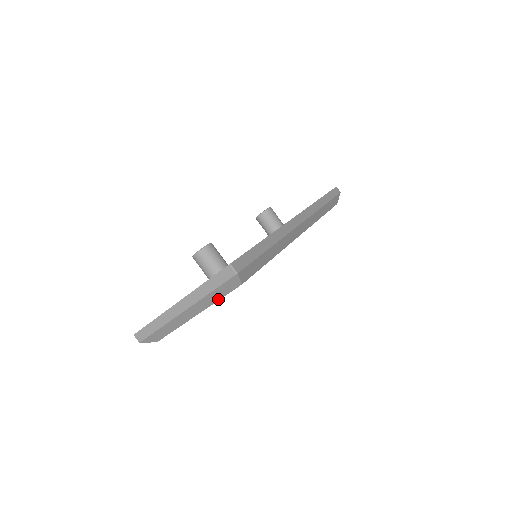
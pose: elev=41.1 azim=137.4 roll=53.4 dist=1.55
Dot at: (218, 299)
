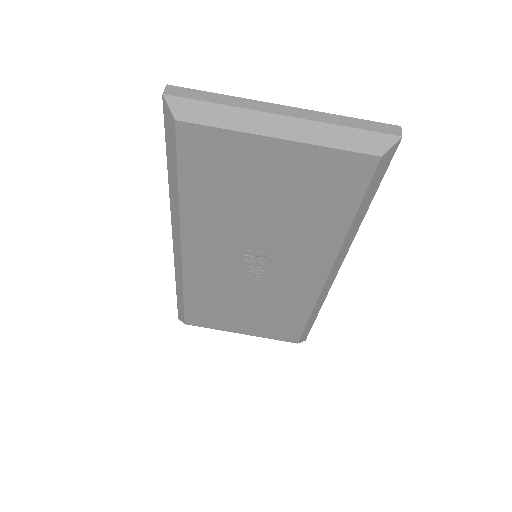
Dot at: (334, 146)
